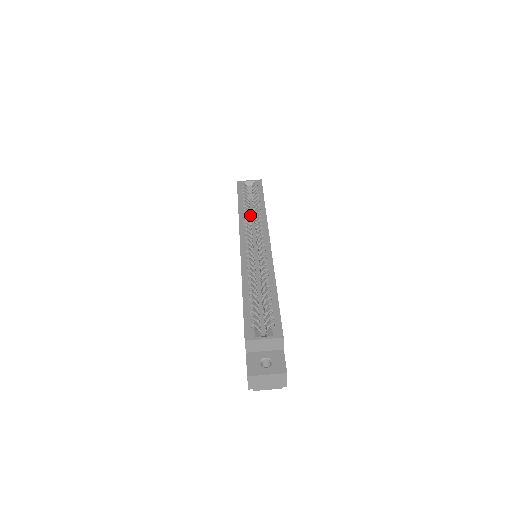
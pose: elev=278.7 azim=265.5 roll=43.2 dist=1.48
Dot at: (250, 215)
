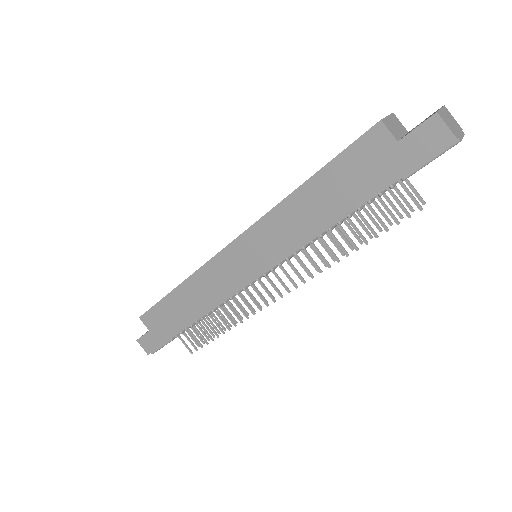
Dot at: occluded
